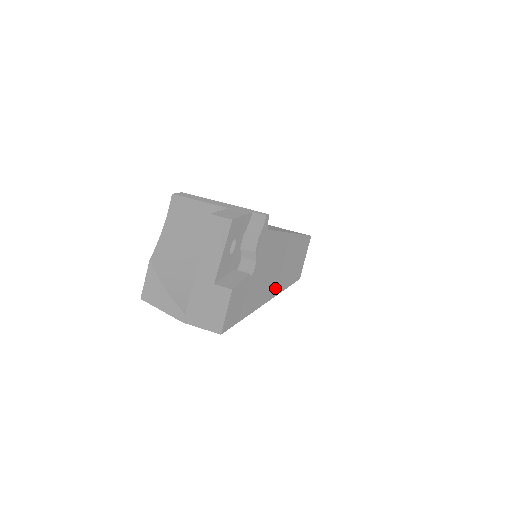
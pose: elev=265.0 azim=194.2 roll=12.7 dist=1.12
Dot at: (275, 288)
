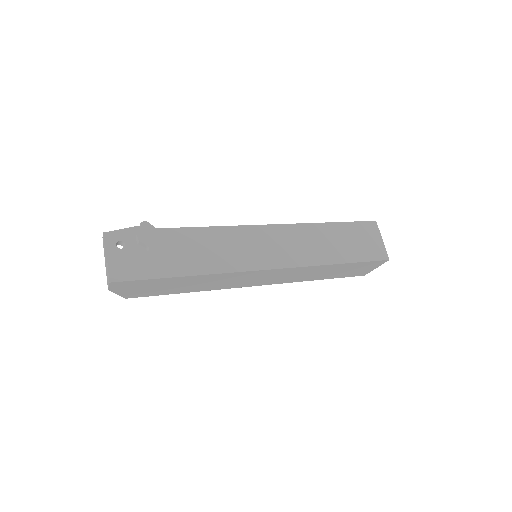
Dot at: (250, 264)
